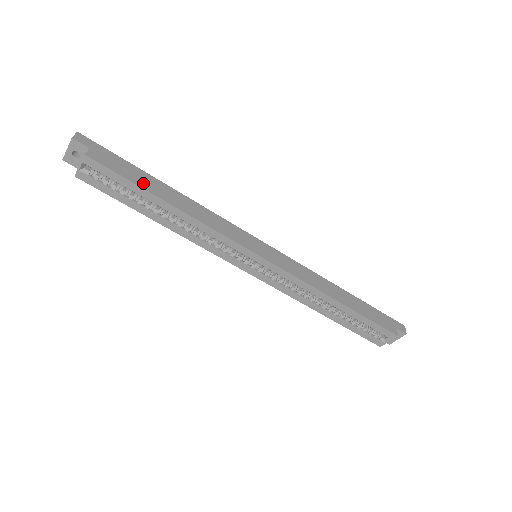
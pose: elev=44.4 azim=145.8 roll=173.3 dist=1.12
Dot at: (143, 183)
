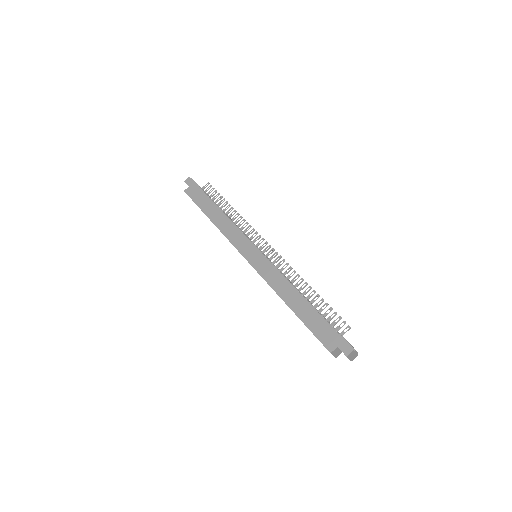
Dot at: (203, 205)
